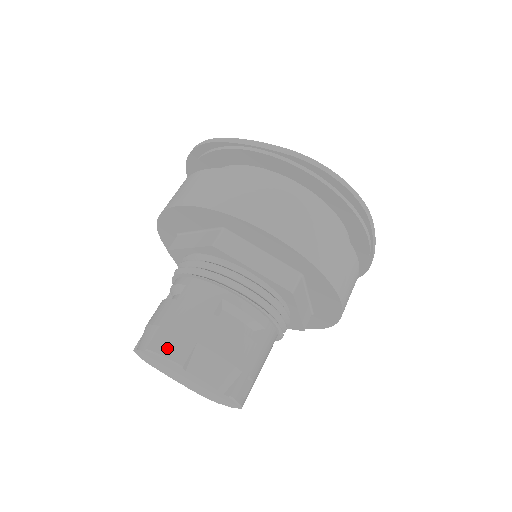
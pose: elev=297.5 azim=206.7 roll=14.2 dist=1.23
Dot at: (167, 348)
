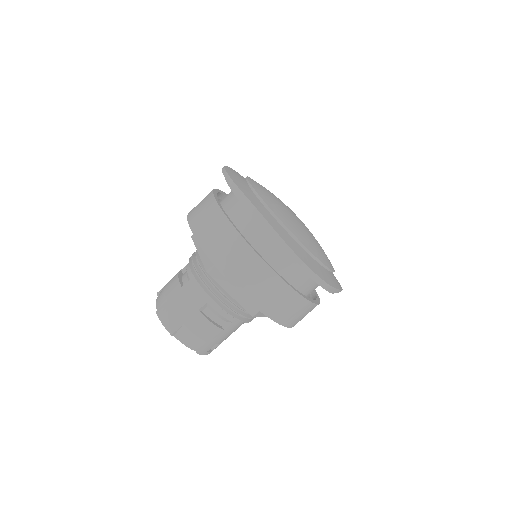
Dot at: (166, 320)
